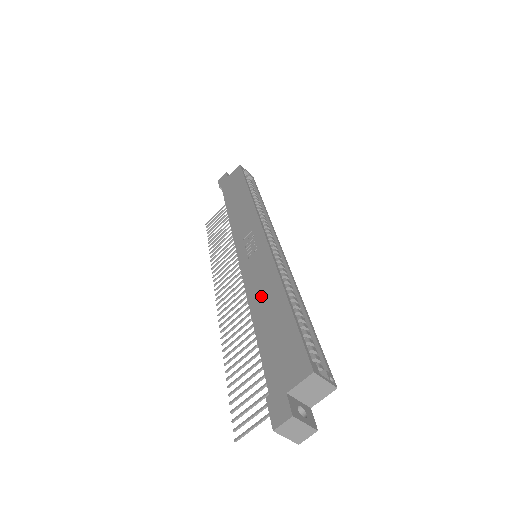
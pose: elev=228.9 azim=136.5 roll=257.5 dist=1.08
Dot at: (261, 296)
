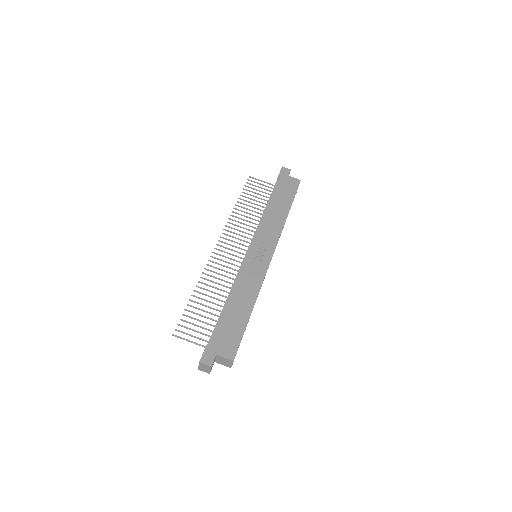
Dot at: (242, 293)
